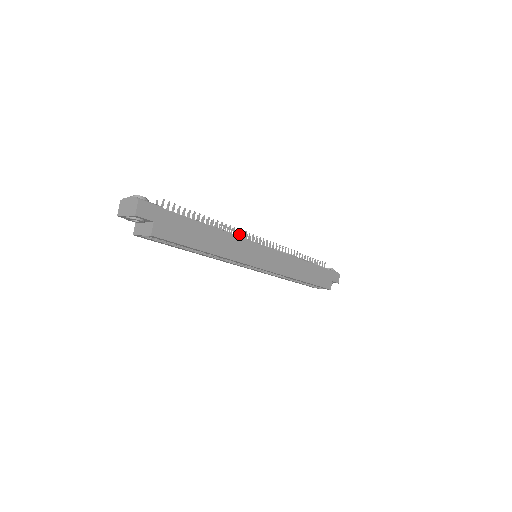
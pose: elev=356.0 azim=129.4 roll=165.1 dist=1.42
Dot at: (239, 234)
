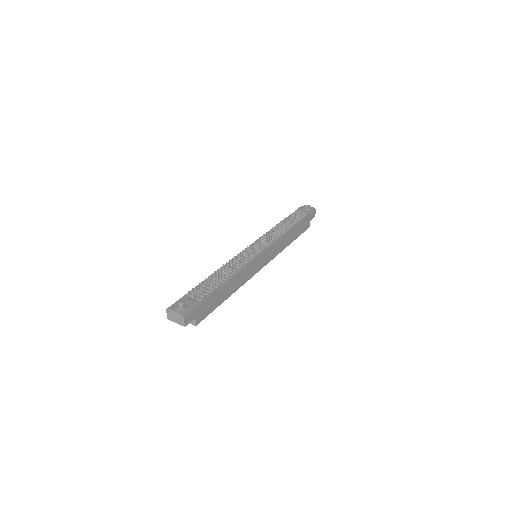
Dot at: (242, 253)
